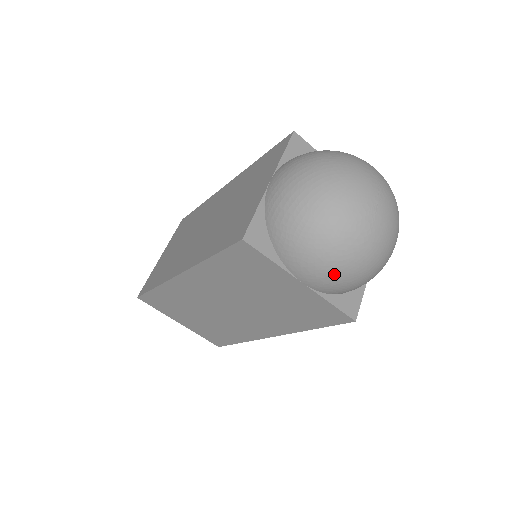
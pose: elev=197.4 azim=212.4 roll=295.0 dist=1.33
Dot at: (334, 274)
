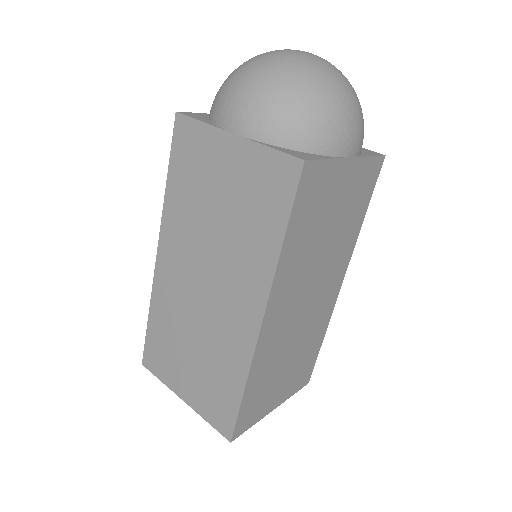
Dot at: (256, 98)
